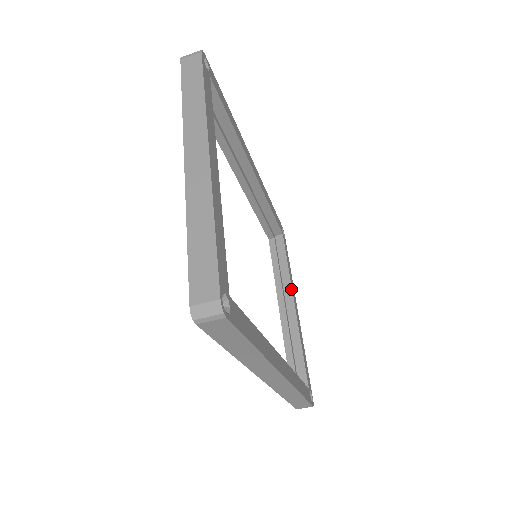
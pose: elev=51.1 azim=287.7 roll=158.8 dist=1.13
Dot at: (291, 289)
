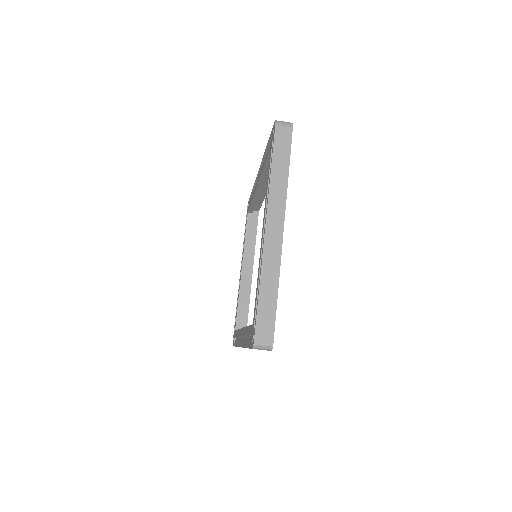
Dot at: (253, 260)
